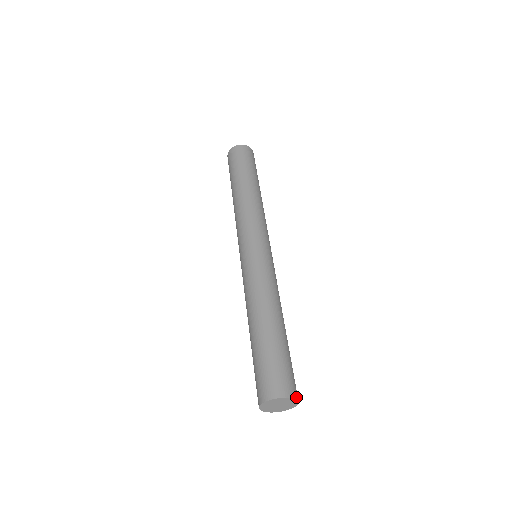
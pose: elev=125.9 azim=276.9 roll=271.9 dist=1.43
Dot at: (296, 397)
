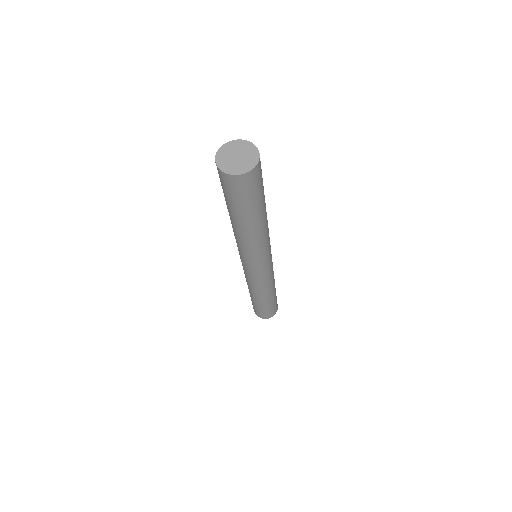
Dot at: occluded
